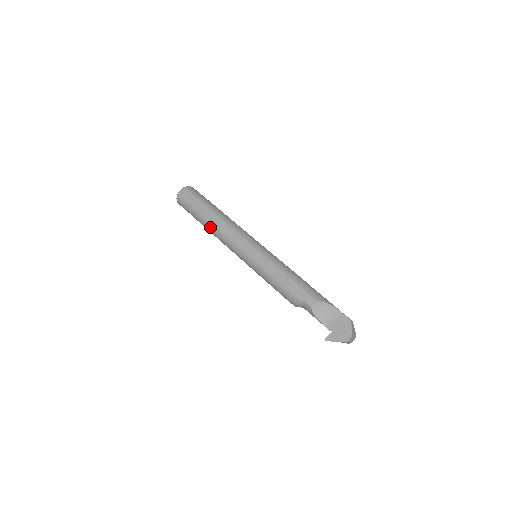
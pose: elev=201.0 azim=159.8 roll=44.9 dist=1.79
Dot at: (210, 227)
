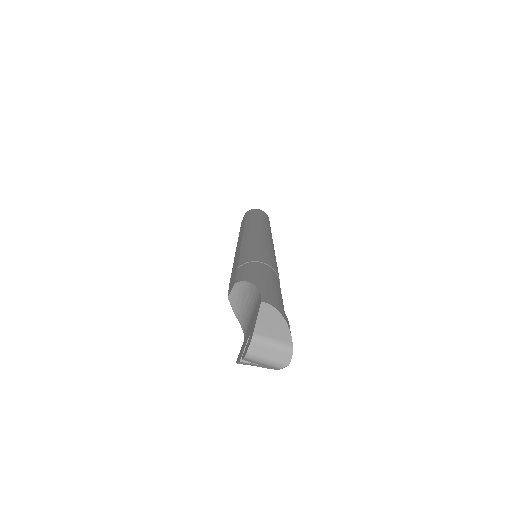
Dot at: occluded
